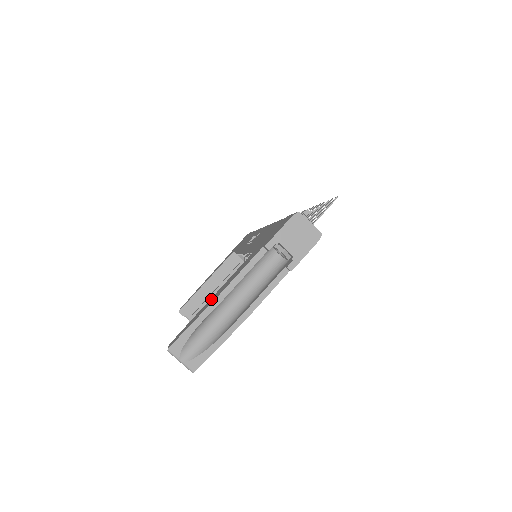
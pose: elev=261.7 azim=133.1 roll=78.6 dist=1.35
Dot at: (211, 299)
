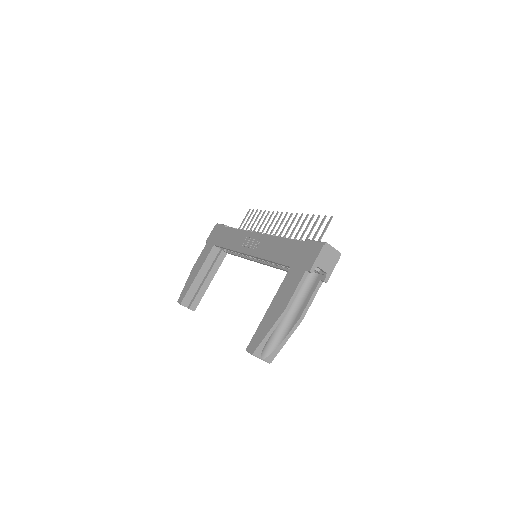
Dot at: (271, 311)
